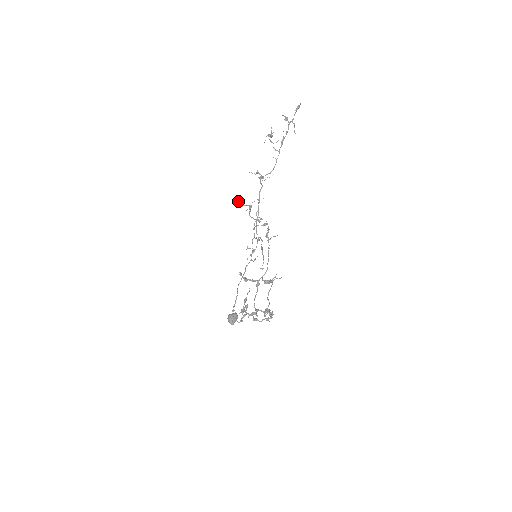
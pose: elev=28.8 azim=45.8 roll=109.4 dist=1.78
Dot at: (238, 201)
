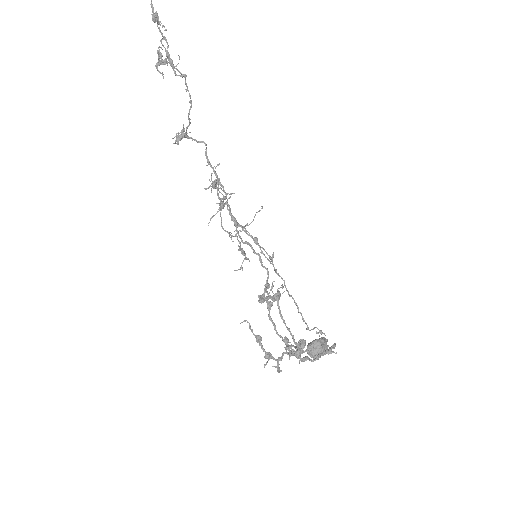
Dot at: (210, 181)
